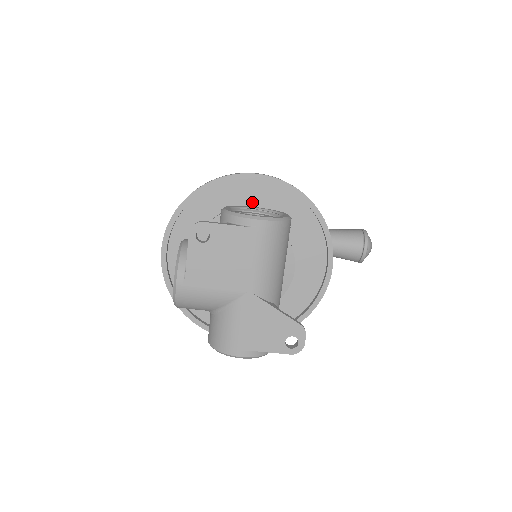
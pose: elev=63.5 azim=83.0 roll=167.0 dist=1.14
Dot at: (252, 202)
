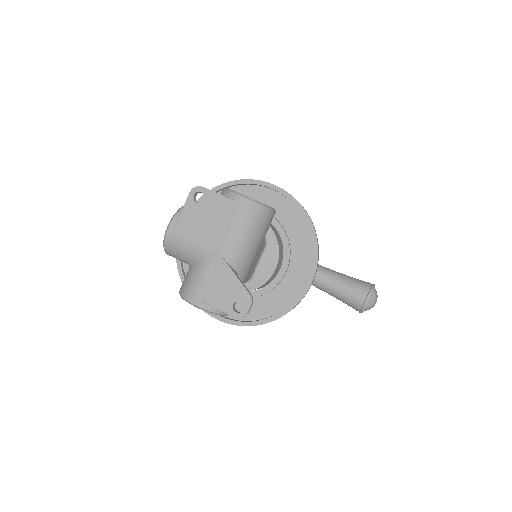
Dot at: occluded
